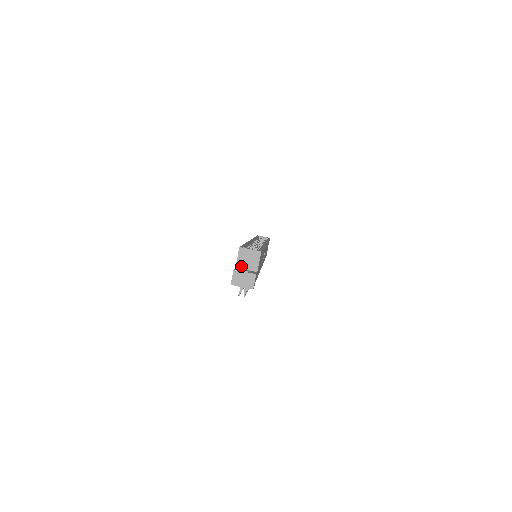
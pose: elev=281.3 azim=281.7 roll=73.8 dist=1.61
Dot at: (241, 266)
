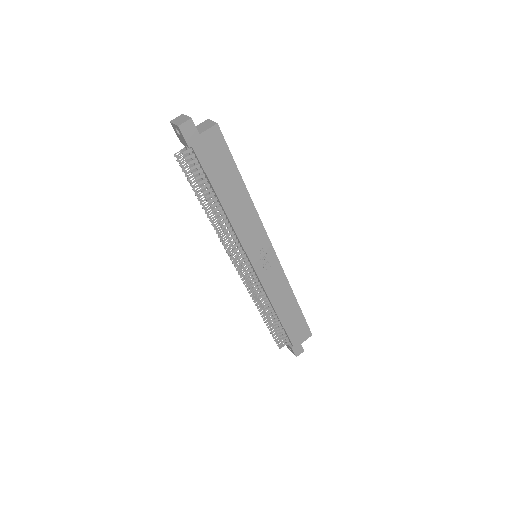
Dot at: occluded
